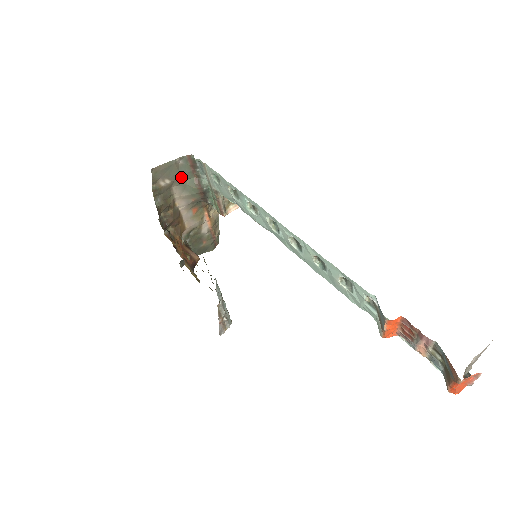
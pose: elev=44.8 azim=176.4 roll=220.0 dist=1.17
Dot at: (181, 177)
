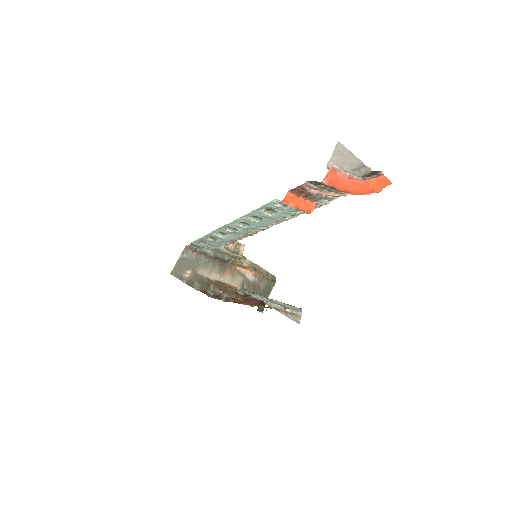
Dot at: (195, 263)
